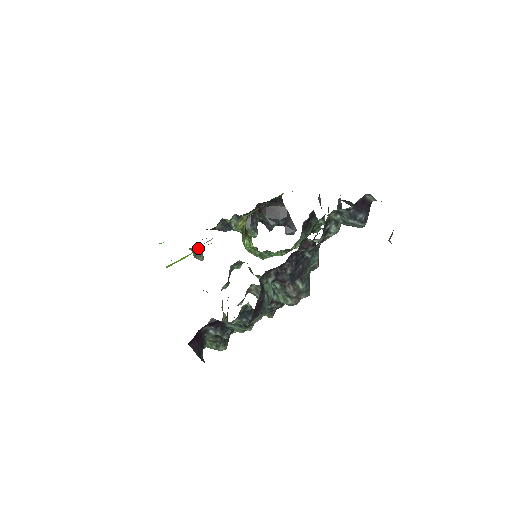
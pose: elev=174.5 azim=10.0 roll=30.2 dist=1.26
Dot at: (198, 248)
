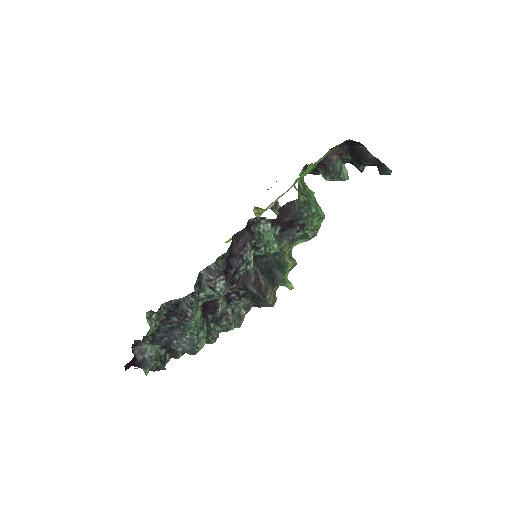
Dot at: (274, 208)
